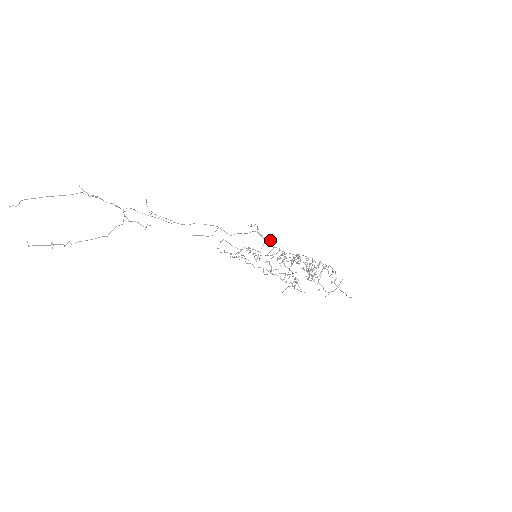
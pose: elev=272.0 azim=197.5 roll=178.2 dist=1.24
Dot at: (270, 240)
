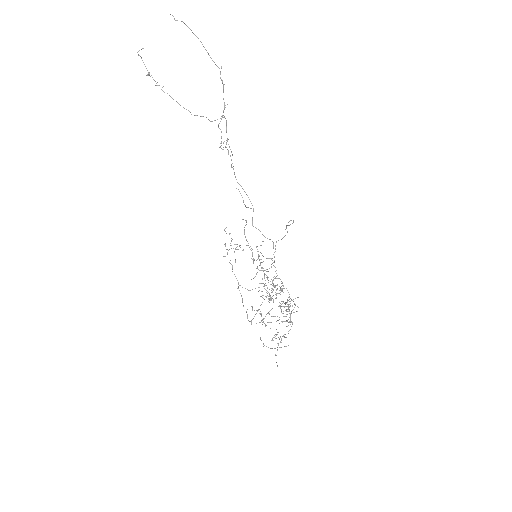
Dot at: occluded
